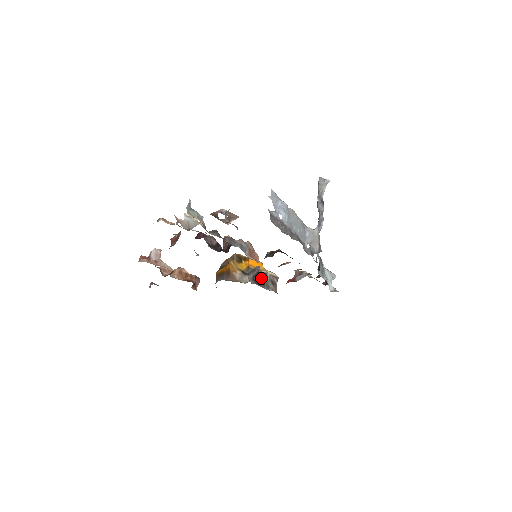
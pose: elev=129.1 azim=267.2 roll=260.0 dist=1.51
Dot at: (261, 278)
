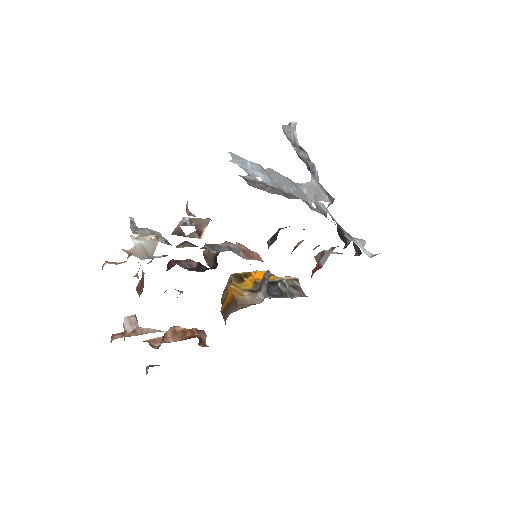
Dot at: (277, 288)
